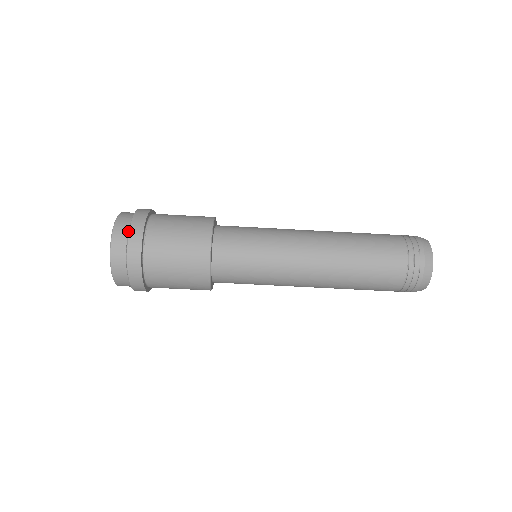
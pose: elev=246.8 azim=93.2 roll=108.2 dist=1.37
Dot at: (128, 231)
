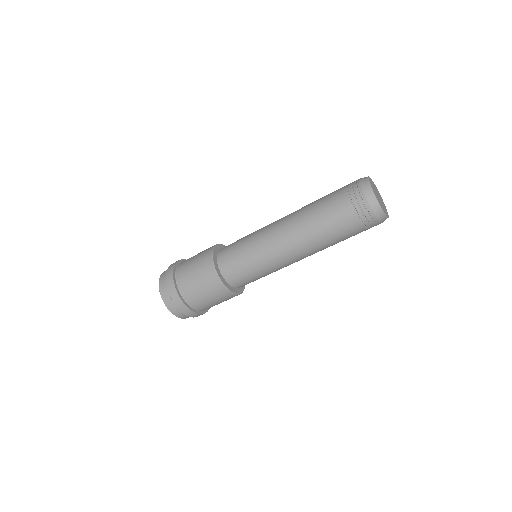
Dot at: (173, 301)
